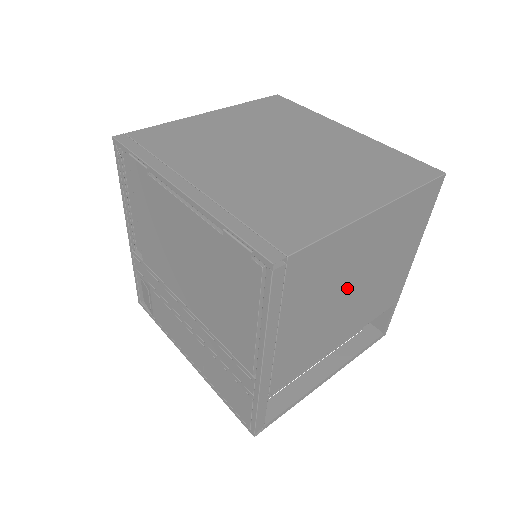
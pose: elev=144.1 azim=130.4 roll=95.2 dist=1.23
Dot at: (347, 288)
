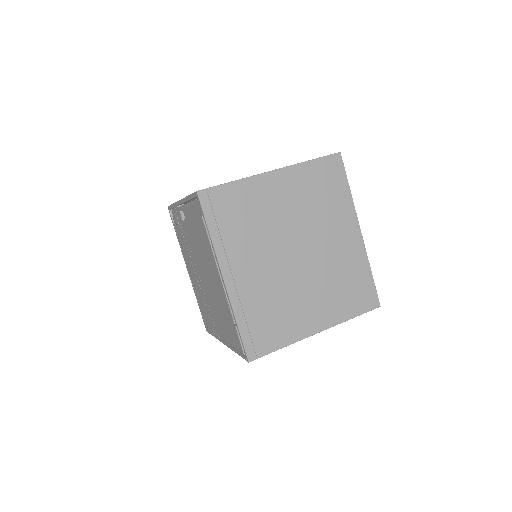
Dot at: occluded
